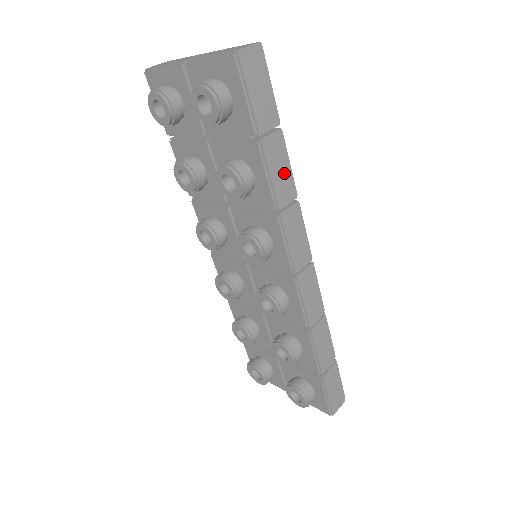
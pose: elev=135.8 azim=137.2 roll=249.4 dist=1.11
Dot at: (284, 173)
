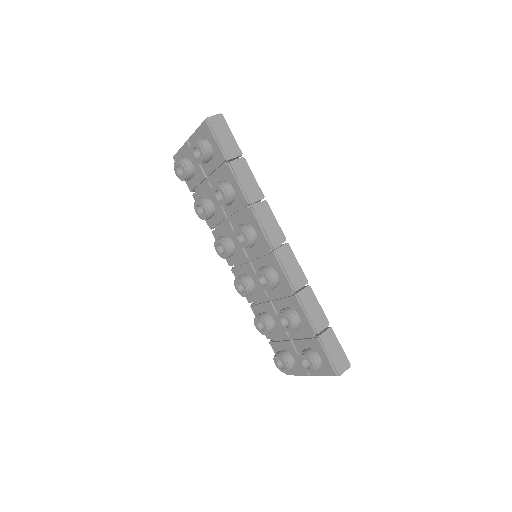
Dot at: (251, 182)
